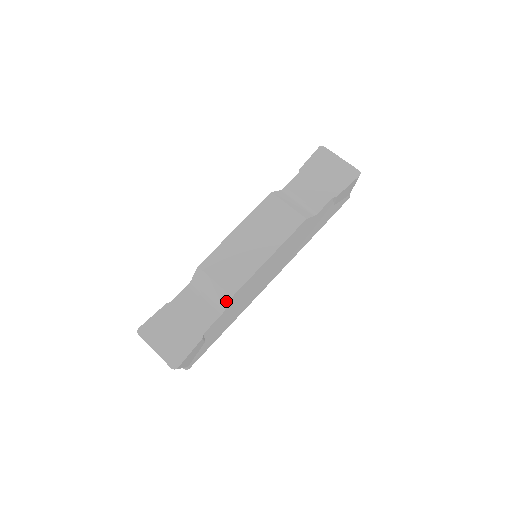
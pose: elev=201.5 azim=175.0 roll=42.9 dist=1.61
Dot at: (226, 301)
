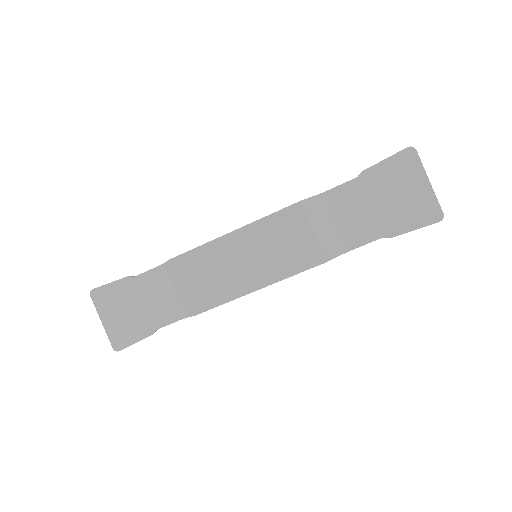
Dot at: (189, 313)
